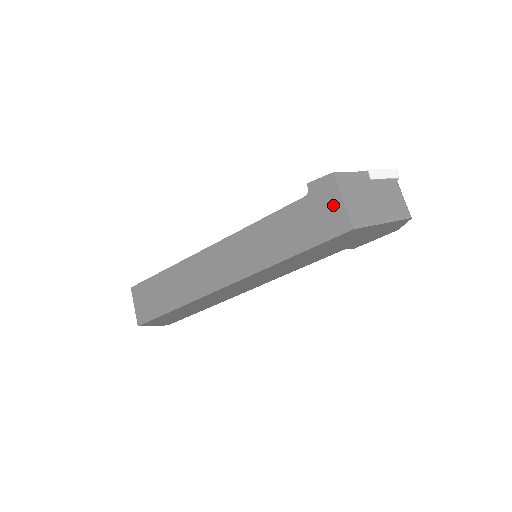
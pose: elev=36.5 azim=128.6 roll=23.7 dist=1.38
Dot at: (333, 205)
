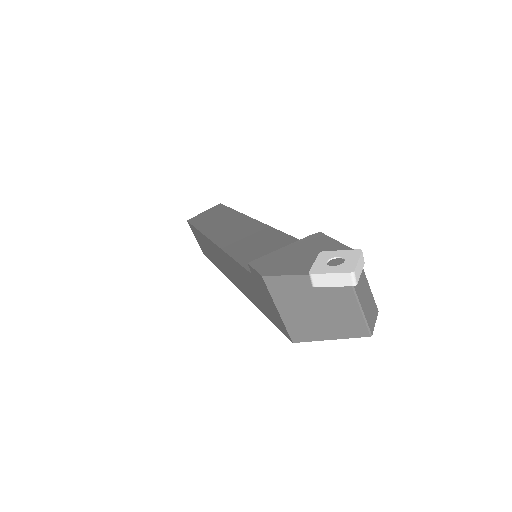
Dot at: (272, 306)
